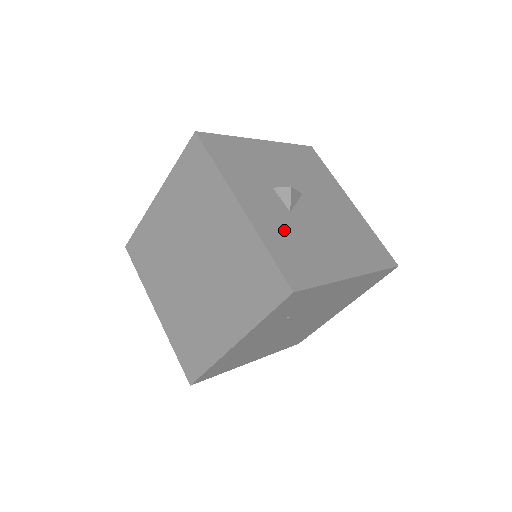
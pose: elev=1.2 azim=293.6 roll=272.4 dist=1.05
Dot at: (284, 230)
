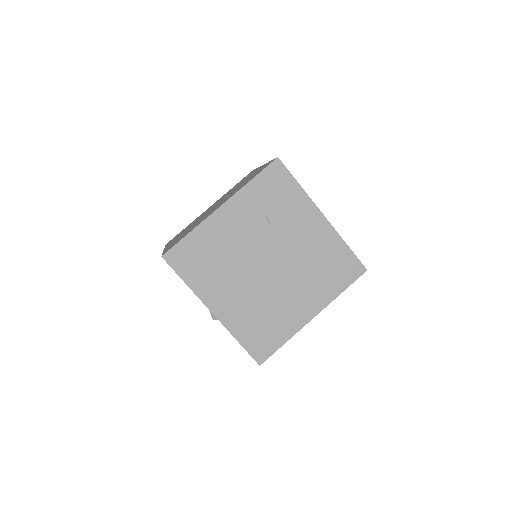
Dot at: occluded
